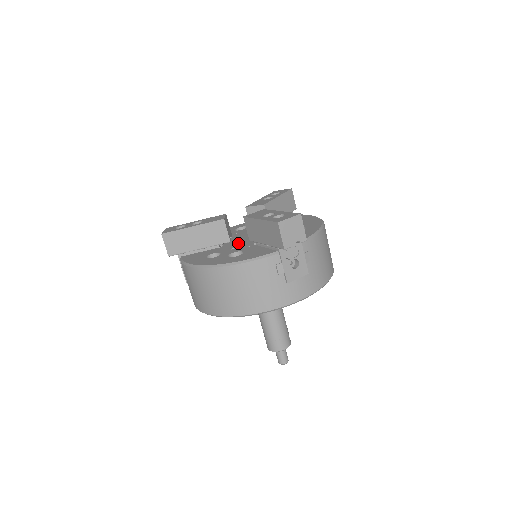
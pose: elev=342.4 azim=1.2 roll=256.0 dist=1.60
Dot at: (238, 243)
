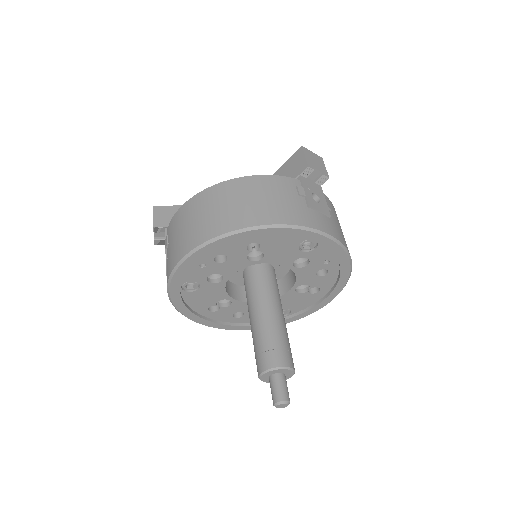
Dot at: occluded
